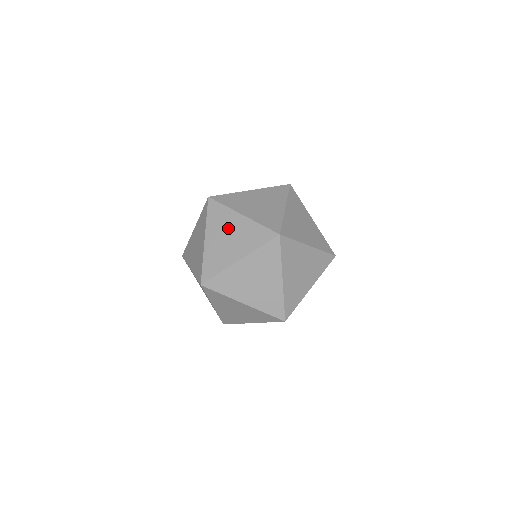
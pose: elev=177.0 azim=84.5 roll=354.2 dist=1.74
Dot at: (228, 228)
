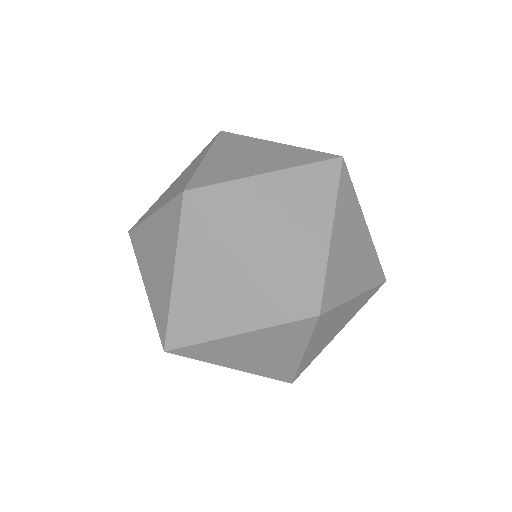
Dot at: occluded
